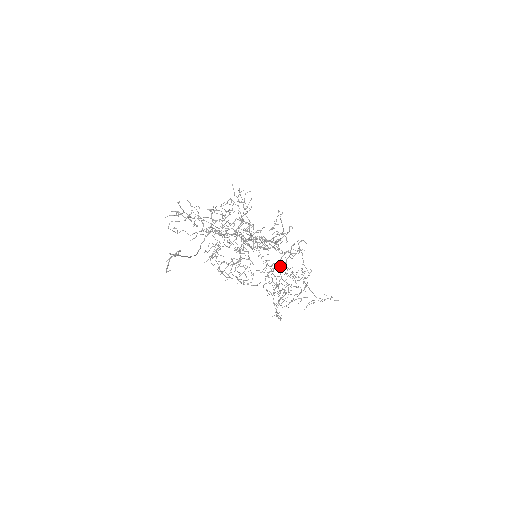
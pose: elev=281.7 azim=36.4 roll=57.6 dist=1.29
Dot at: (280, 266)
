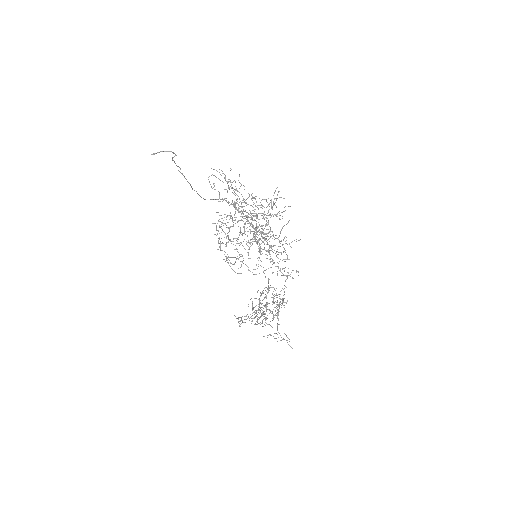
Dot at: occluded
